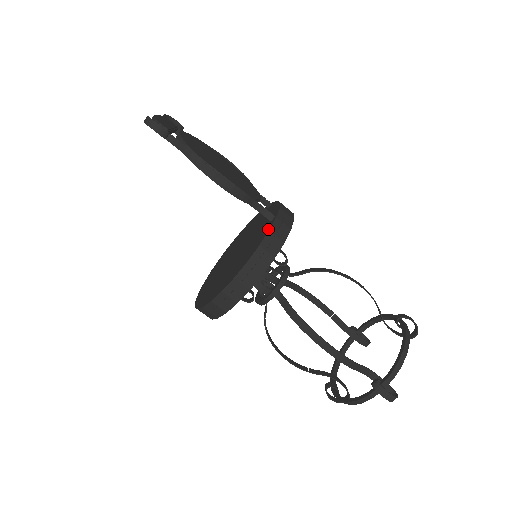
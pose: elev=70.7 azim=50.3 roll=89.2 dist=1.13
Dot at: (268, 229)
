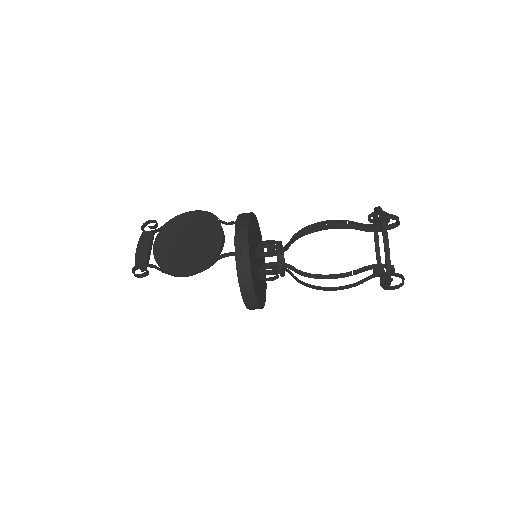
Dot at: (236, 268)
